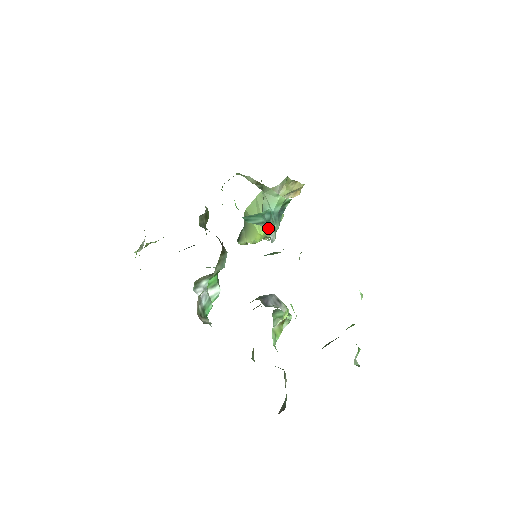
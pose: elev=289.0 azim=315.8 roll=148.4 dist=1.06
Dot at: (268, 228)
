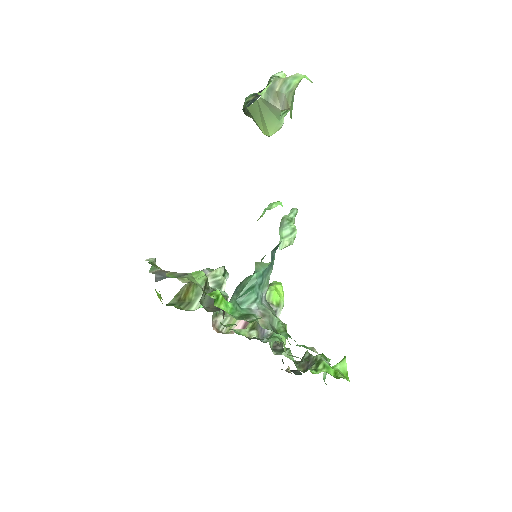
Dot at: occluded
